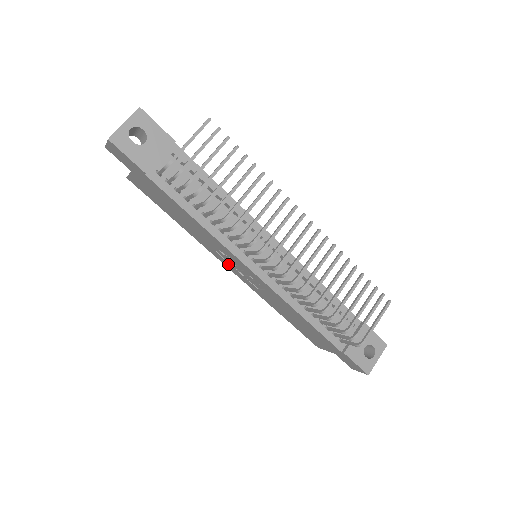
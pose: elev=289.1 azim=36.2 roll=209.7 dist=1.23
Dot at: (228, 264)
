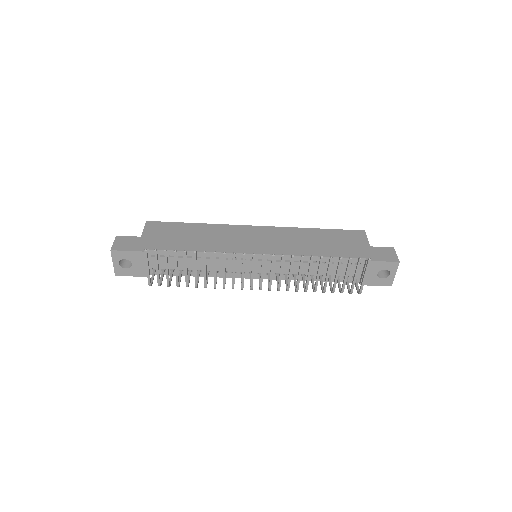
Dot at: occluded
